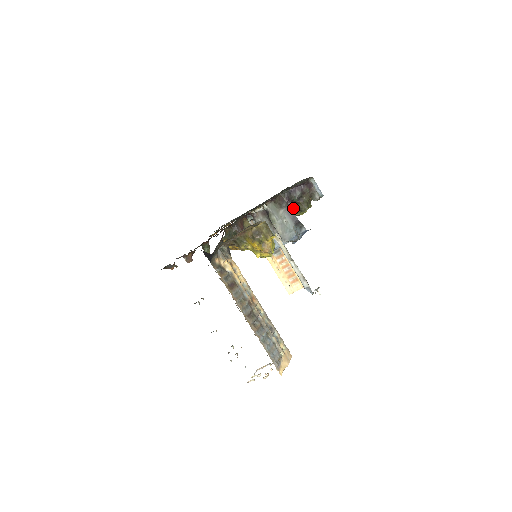
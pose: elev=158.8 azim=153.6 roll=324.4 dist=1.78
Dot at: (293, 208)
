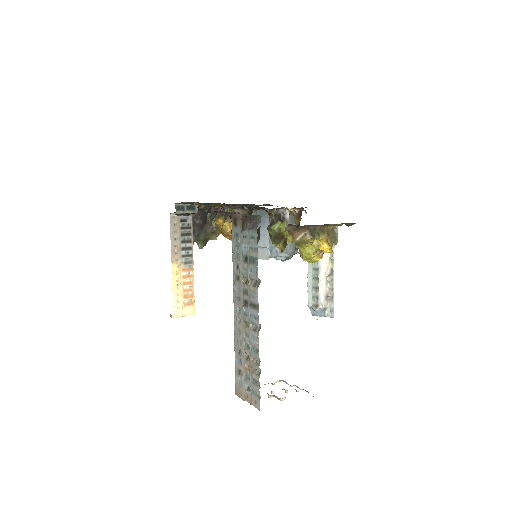
Dot at: occluded
